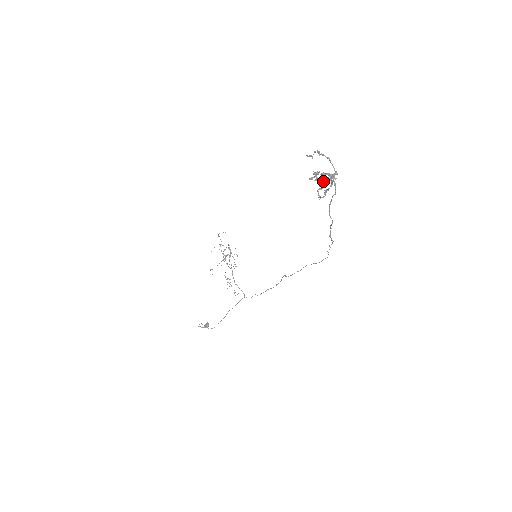
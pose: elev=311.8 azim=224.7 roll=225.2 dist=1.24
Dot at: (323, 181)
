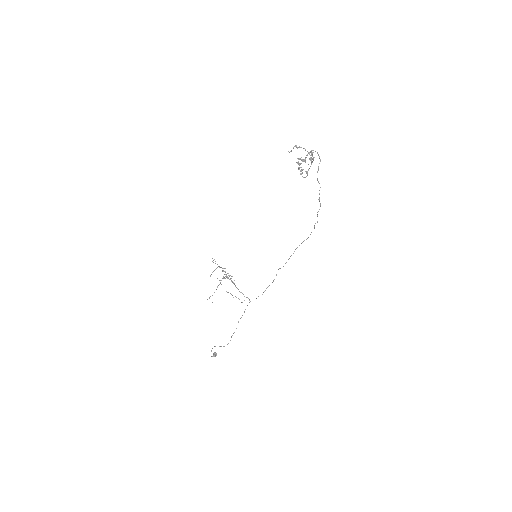
Dot at: (301, 169)
